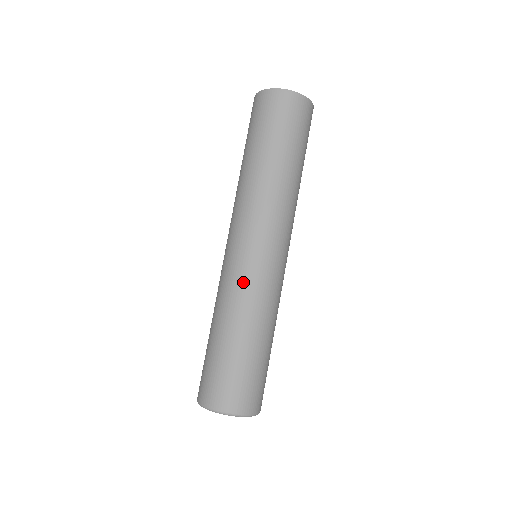
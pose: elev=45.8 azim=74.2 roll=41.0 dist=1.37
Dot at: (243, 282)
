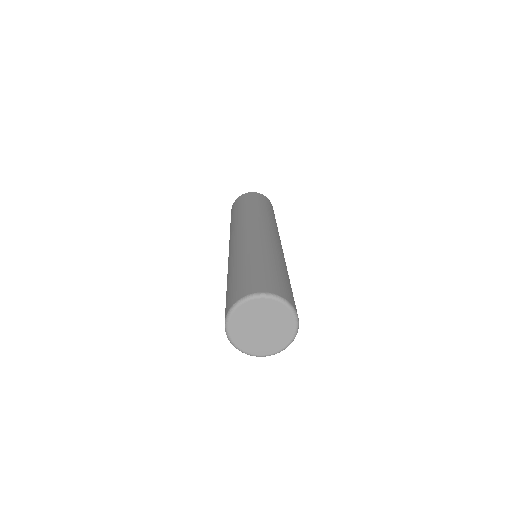
Dot at: (242, 244)
